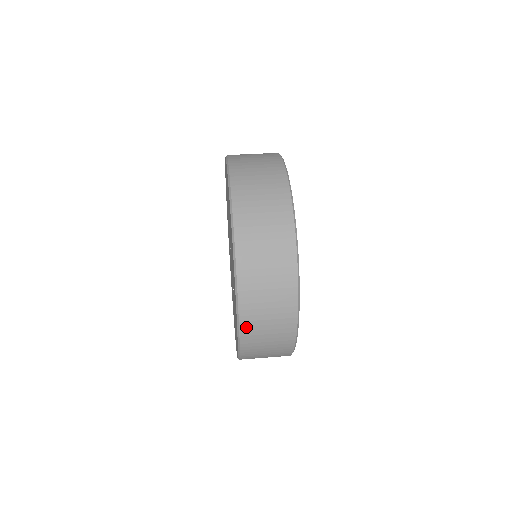
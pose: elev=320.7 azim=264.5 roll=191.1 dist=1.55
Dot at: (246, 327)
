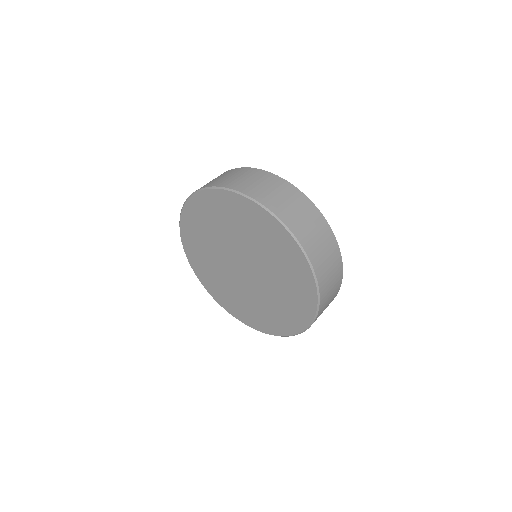
Dot at: (322, 287)
